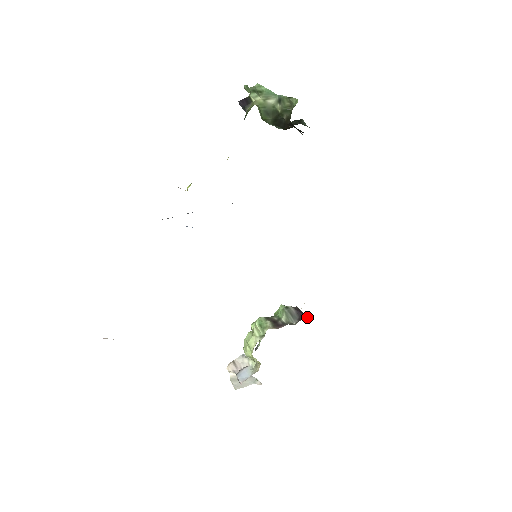
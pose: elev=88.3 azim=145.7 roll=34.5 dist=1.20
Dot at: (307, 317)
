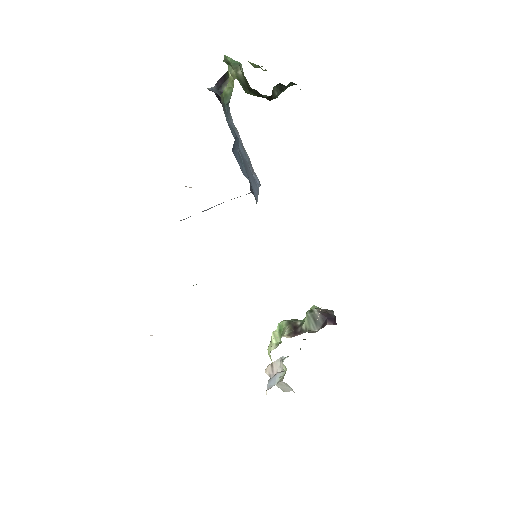
Dot at: (333, 324)
